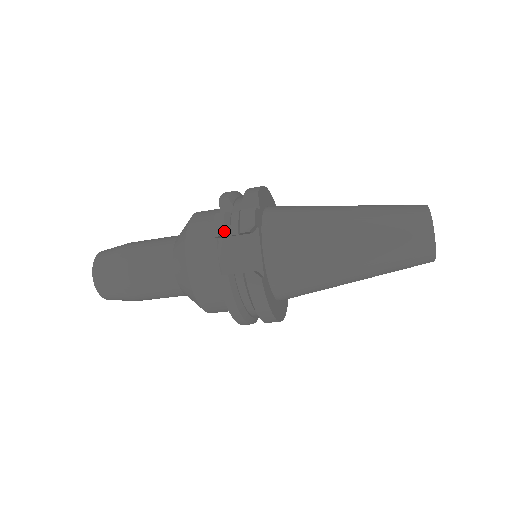
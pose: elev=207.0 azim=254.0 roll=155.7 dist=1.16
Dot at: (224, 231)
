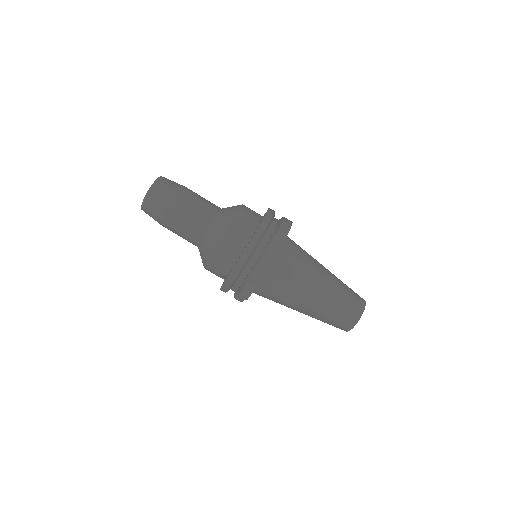
Dot at: occluded
